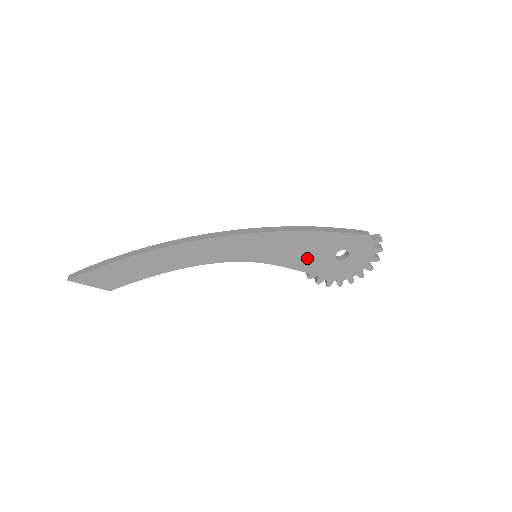
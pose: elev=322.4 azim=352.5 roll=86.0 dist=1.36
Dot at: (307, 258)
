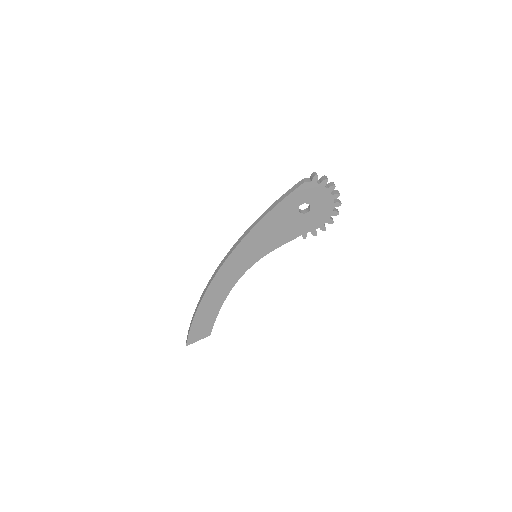
Dot at: (285, 230)
